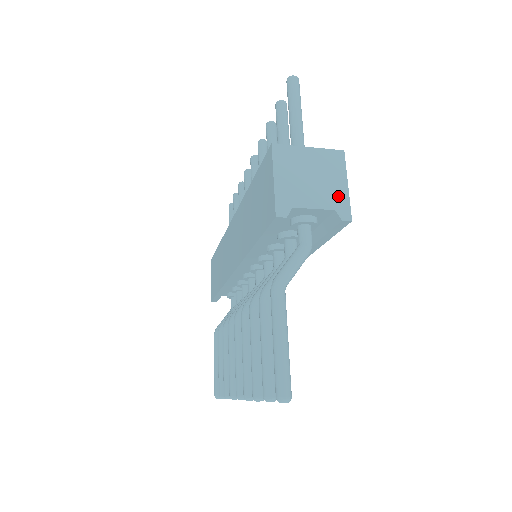
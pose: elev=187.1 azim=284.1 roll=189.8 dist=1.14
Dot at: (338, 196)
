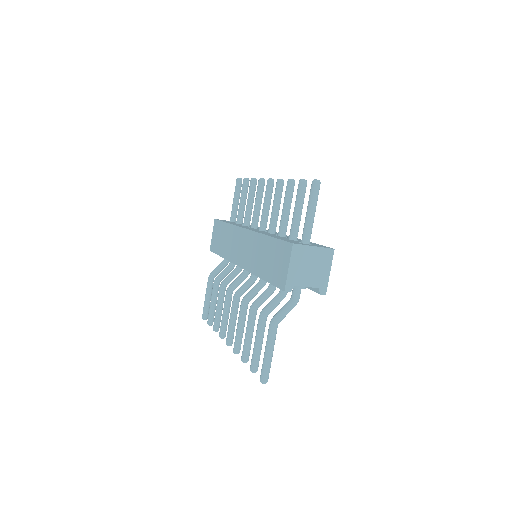
Dot at: (322, 279)
